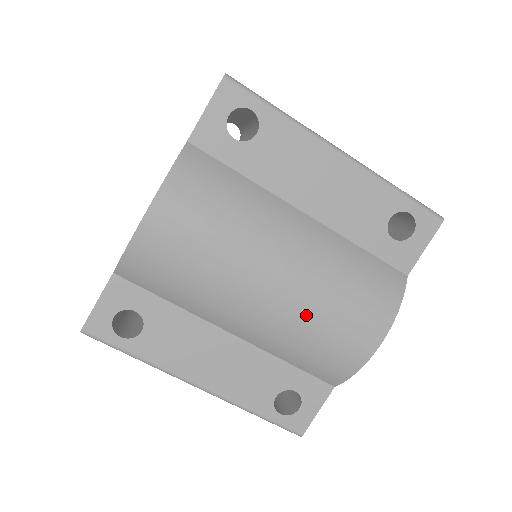
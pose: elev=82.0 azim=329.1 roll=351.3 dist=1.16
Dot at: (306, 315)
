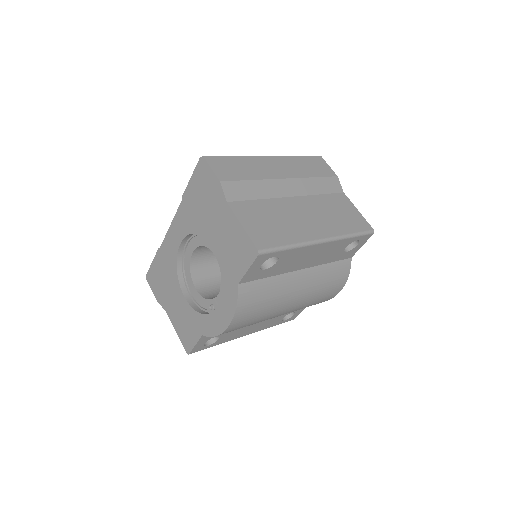
Dot at: (305, 306)
